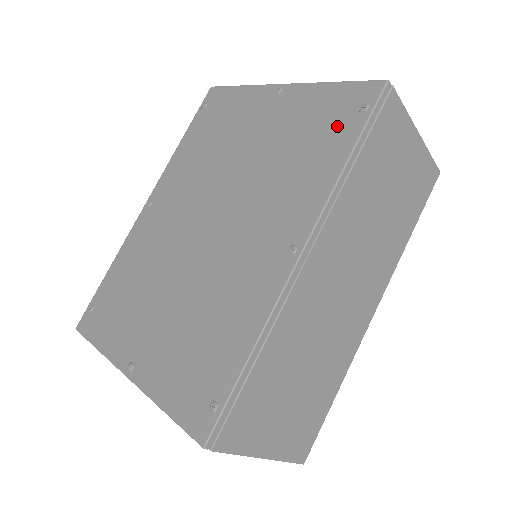
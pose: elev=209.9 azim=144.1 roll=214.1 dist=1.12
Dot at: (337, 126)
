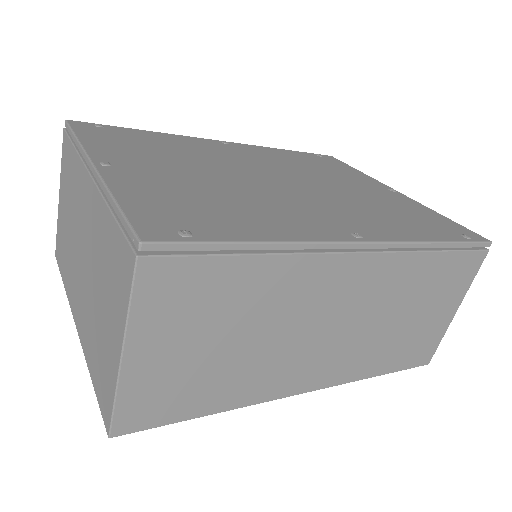
Dot at: (437, 227)
